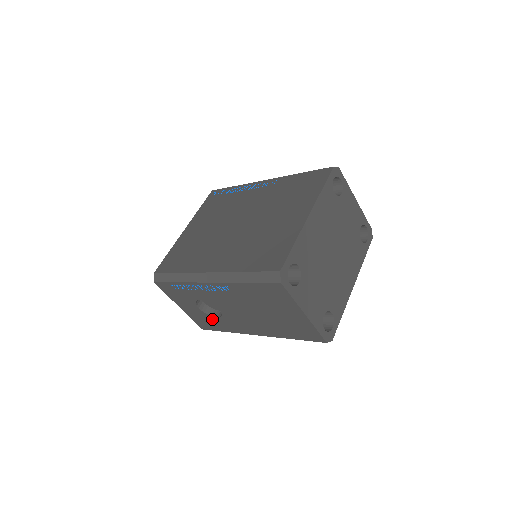
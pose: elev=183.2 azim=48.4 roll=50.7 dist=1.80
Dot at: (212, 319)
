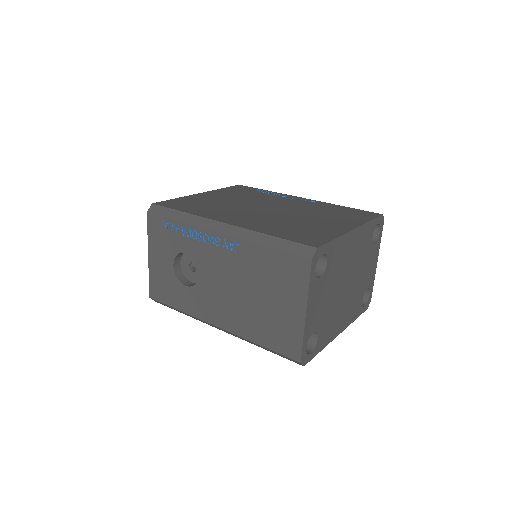
Dot at: (177, 286)
